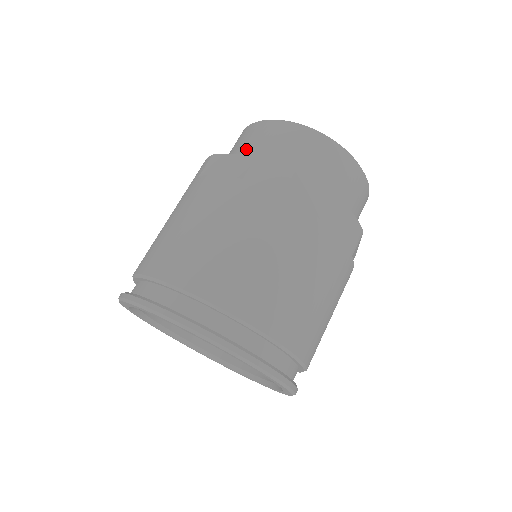
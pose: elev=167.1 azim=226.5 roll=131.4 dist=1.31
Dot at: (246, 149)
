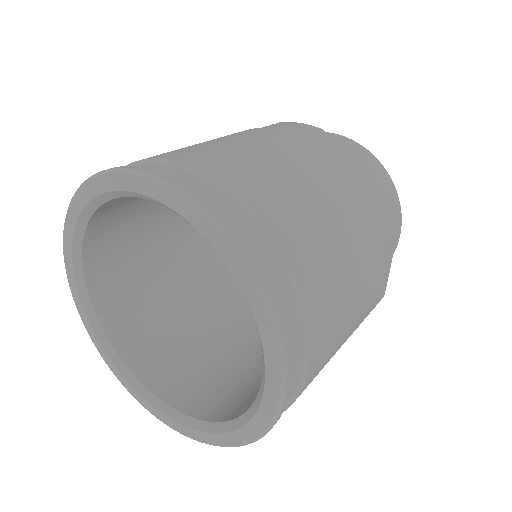
Dot at: occluded
